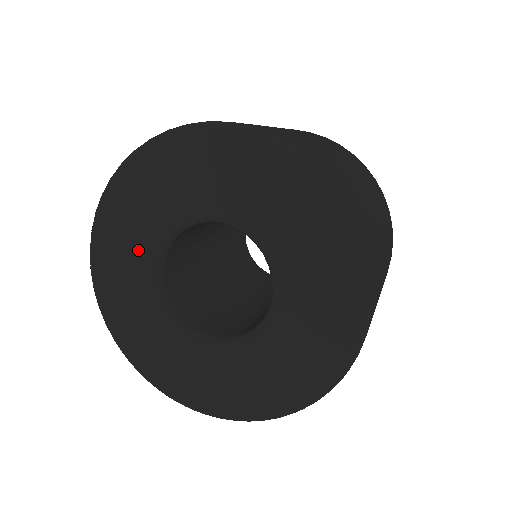
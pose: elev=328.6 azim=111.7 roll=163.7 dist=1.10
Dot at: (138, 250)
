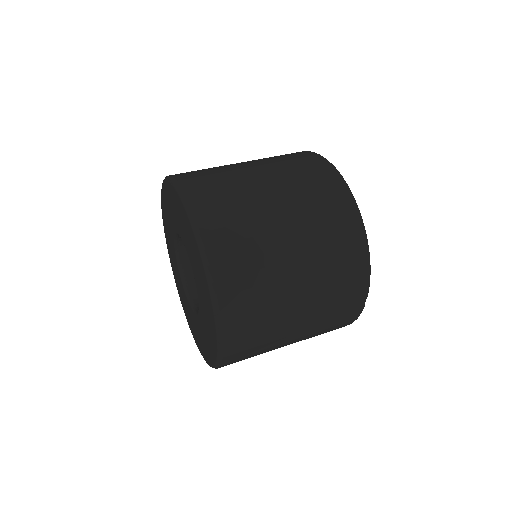
Dot at: (170, 230)
